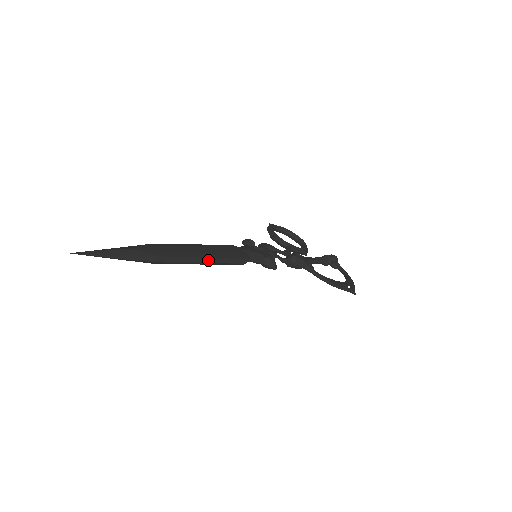
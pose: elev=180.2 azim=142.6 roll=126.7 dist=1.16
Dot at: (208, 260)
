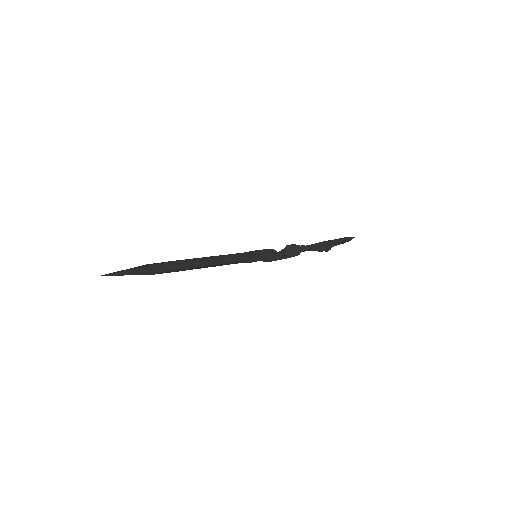
Dot at: (214, 258)
